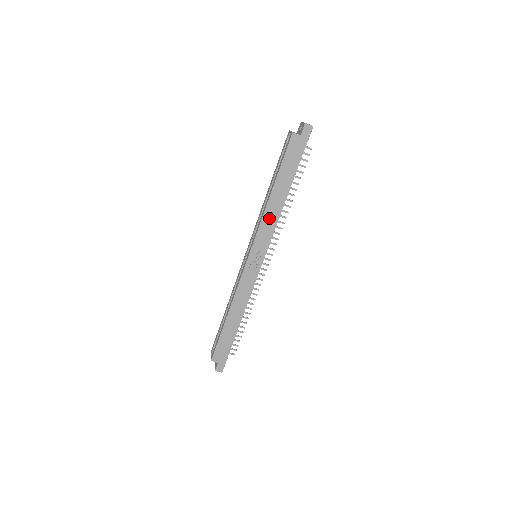
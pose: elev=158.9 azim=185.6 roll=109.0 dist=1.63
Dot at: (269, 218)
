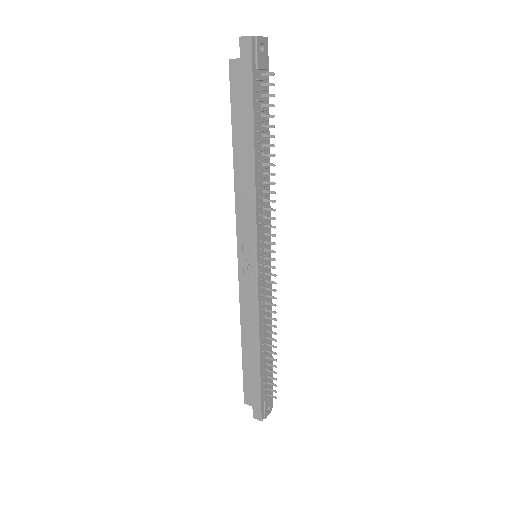
Dot at: (243, 197)
